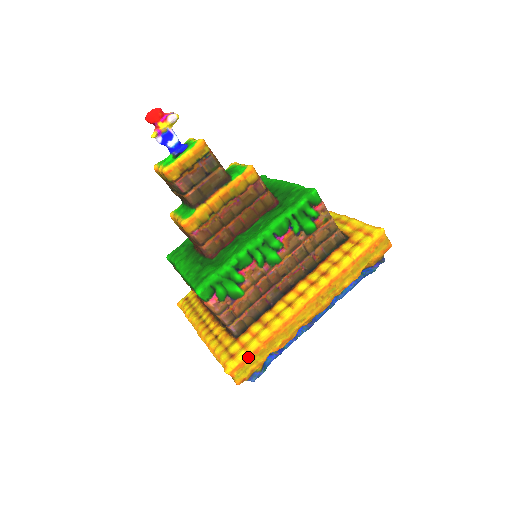
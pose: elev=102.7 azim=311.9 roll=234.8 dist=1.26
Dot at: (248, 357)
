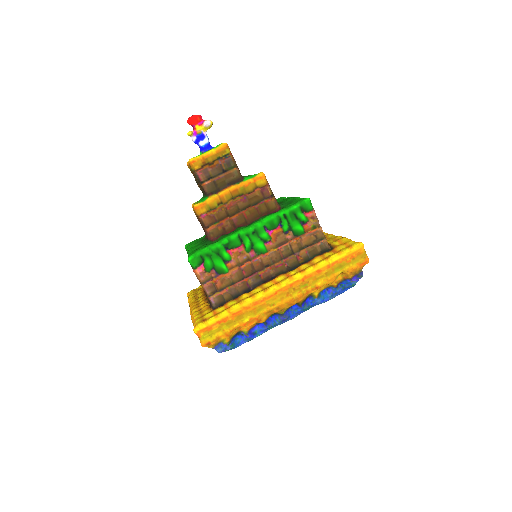
Dot at: (216, 323)
